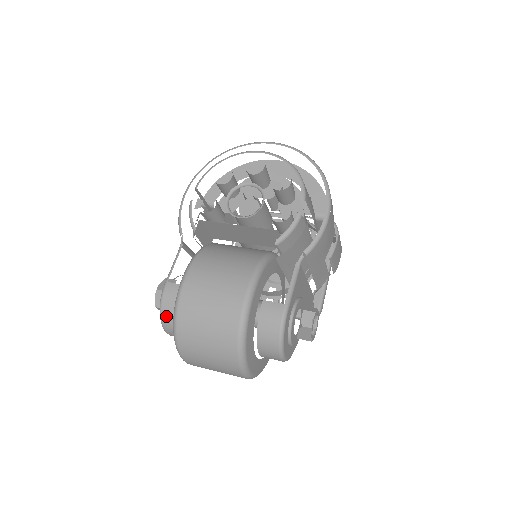
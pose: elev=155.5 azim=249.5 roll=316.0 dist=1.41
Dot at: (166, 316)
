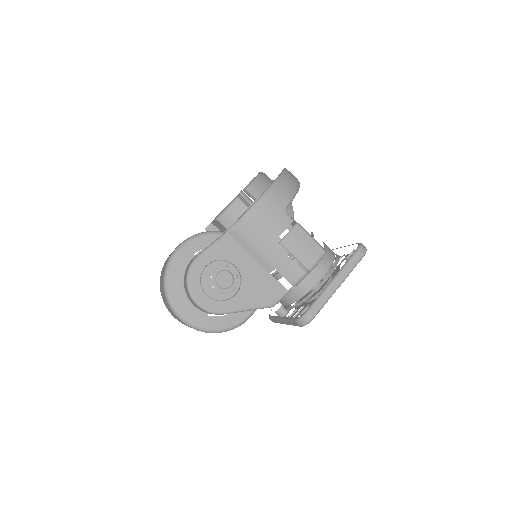
Dot at: occluded
